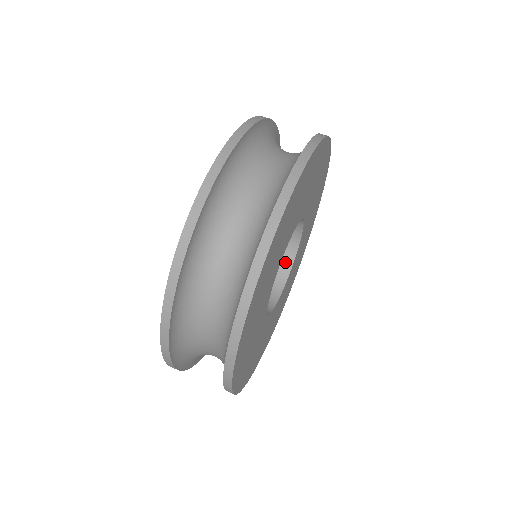
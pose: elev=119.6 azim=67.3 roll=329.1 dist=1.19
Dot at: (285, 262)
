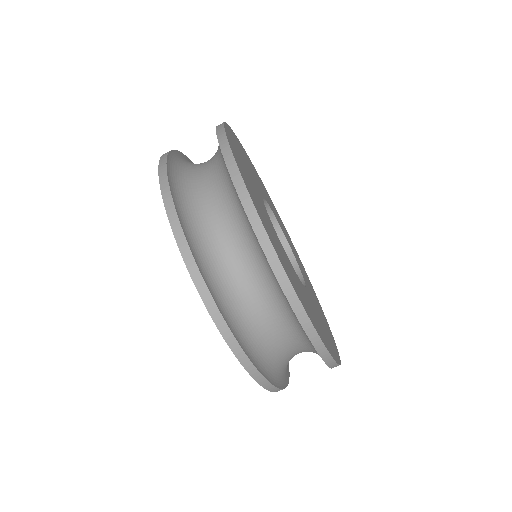
Dot at: occluded
